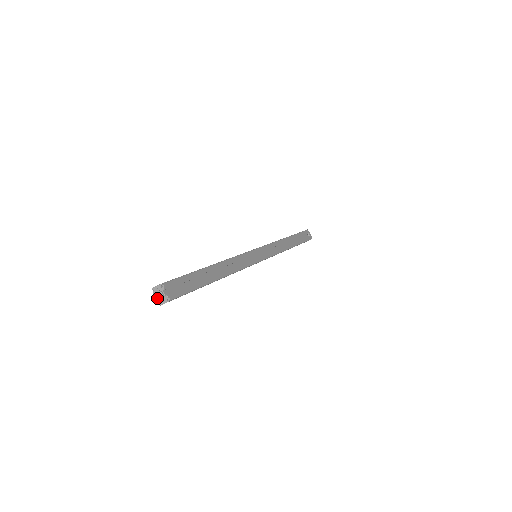
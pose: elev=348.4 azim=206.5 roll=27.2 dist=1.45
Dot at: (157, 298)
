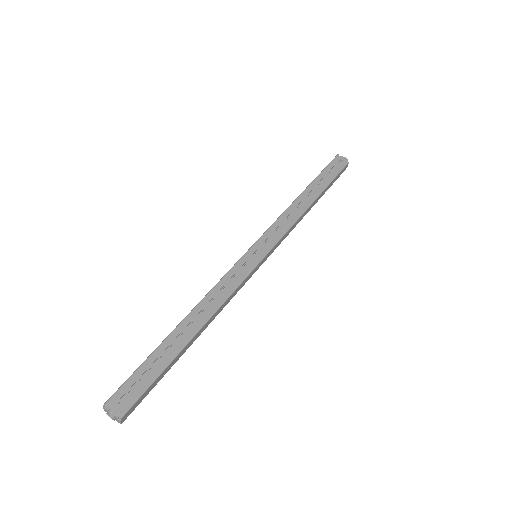
Dot at: (112, 419)
